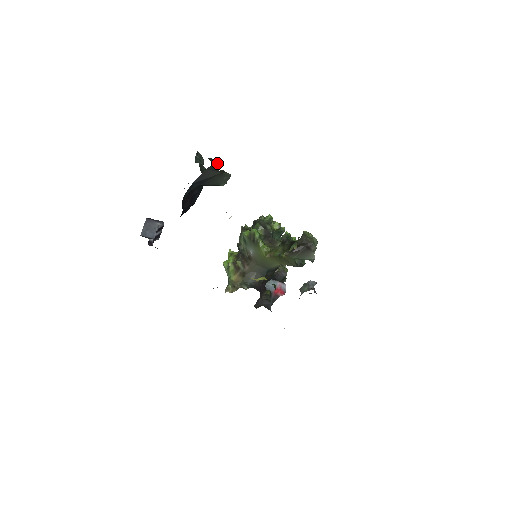
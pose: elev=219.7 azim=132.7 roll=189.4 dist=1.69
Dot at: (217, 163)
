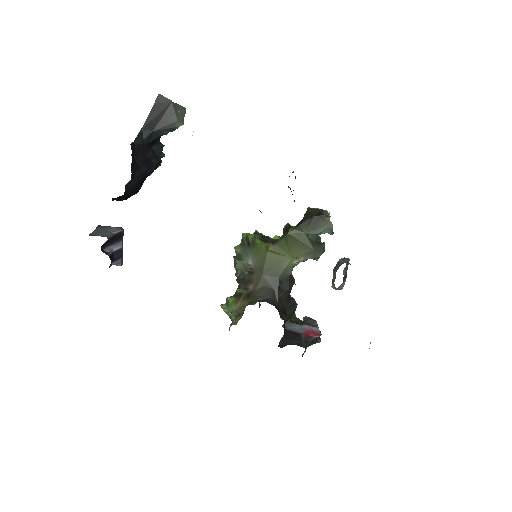
Dot at: occluded
